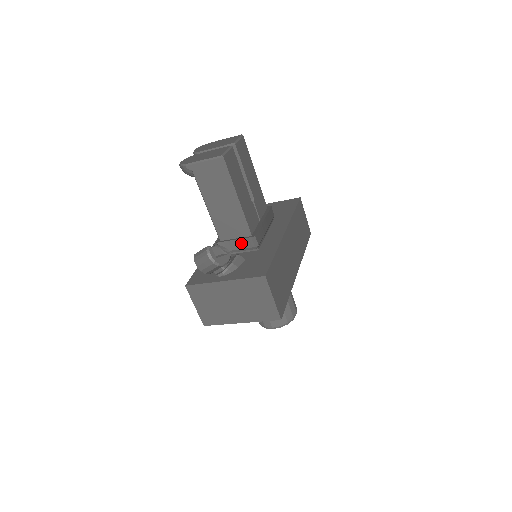
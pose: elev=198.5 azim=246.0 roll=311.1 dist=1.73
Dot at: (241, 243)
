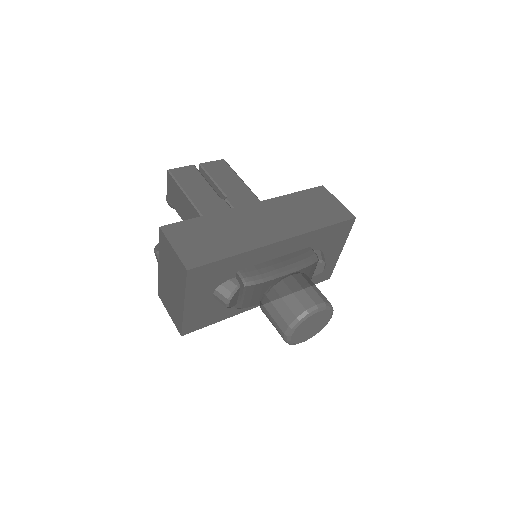
Dot at: occluded
